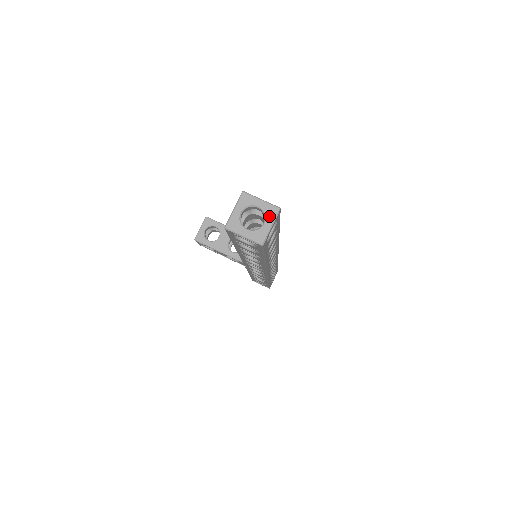
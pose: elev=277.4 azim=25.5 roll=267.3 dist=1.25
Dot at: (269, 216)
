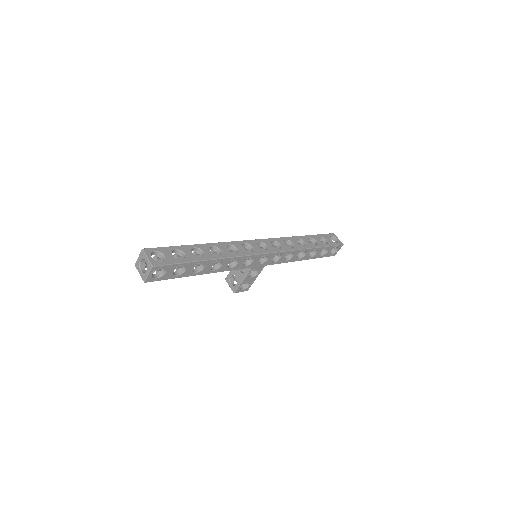
Dot at: (143, 257)
